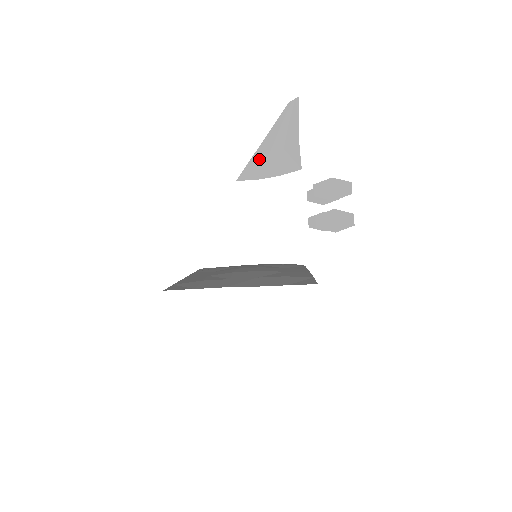
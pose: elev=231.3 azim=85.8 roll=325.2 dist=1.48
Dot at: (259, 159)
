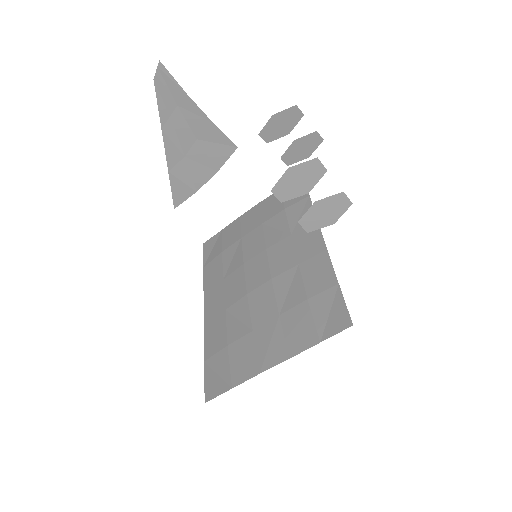
Dot at: (178, 171)
